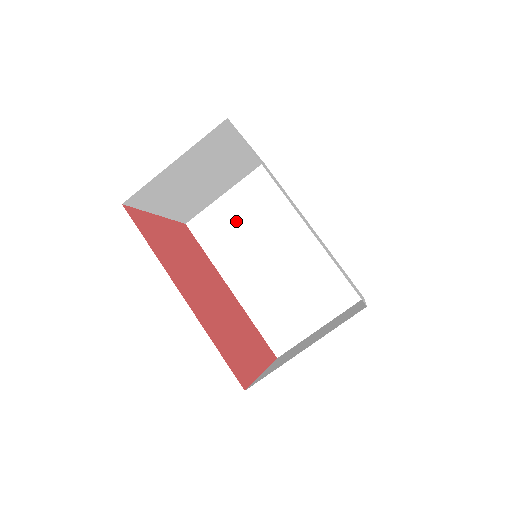
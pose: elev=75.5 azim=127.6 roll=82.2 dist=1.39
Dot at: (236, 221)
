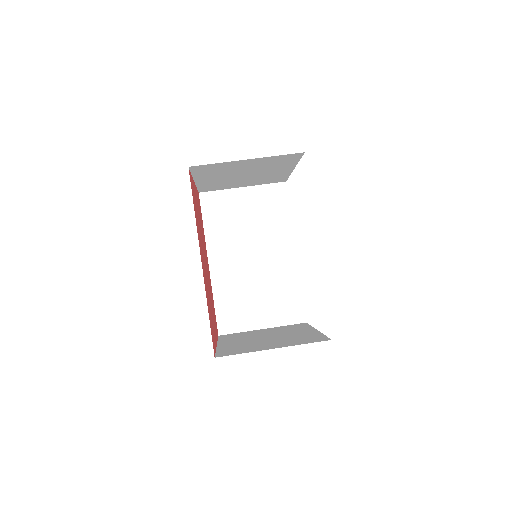
Dot at: (241, 214)
